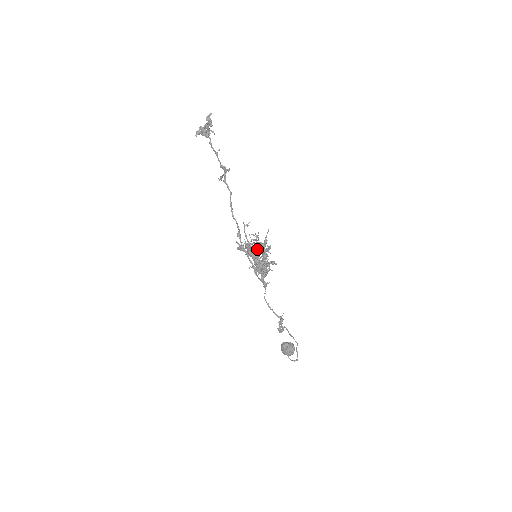
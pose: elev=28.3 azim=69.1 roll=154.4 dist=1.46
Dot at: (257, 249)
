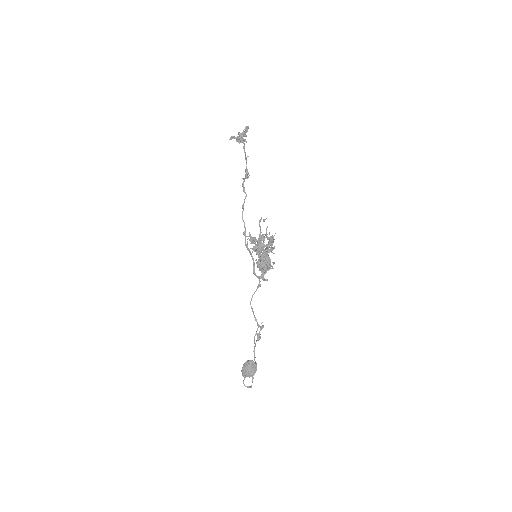
Dot at: (273, 240)
